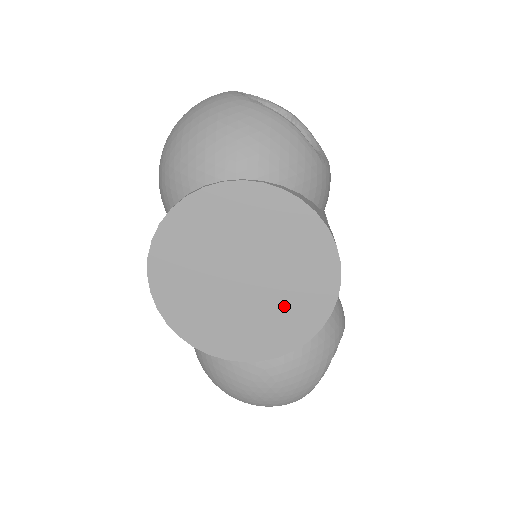
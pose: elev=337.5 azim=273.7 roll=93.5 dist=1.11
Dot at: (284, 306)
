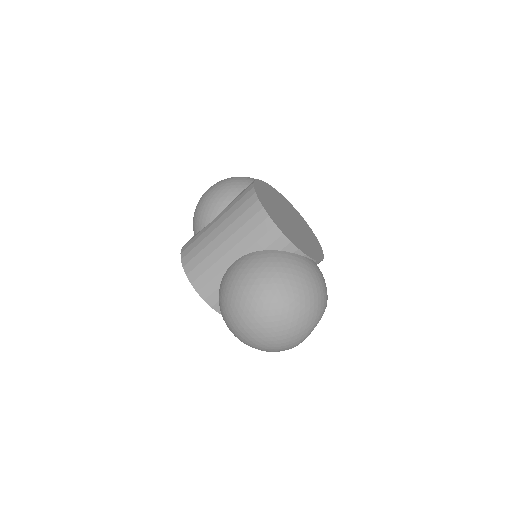
Dot at: (308, 240)
